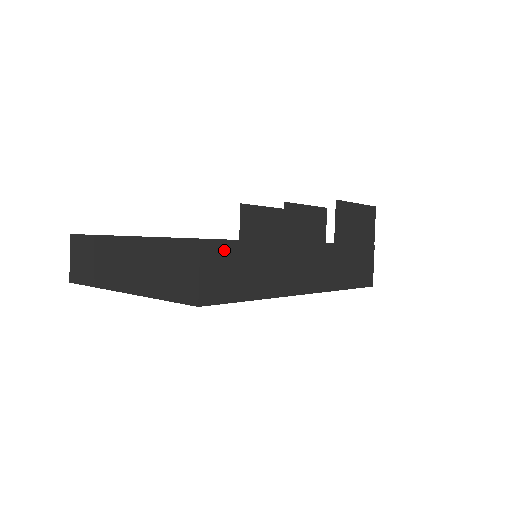
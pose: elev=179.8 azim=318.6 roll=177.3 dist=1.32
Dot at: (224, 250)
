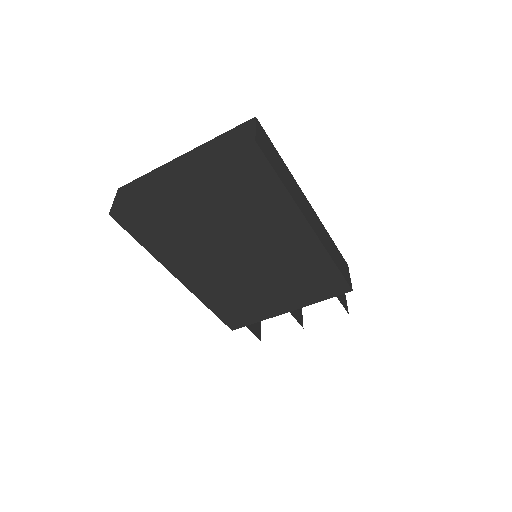
Dot at: (266, 138)
